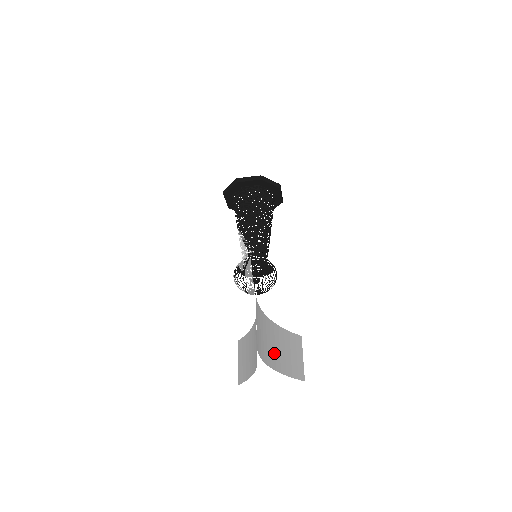
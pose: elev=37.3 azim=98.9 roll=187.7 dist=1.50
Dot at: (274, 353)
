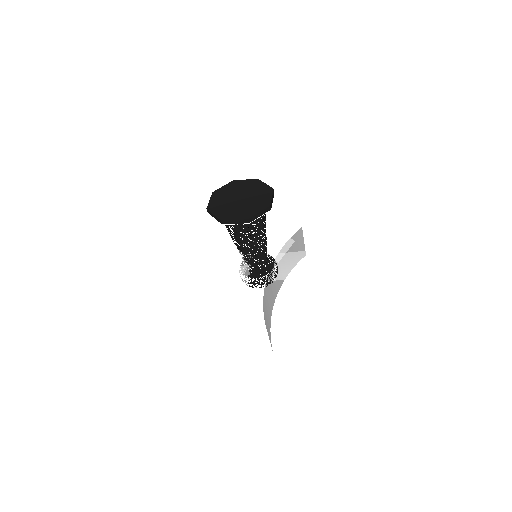
Dot at: occluded
